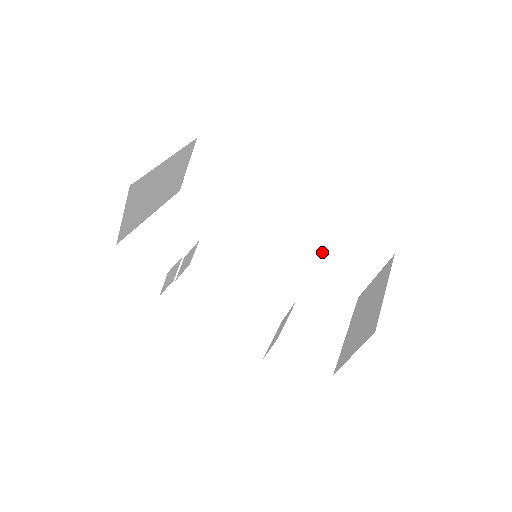
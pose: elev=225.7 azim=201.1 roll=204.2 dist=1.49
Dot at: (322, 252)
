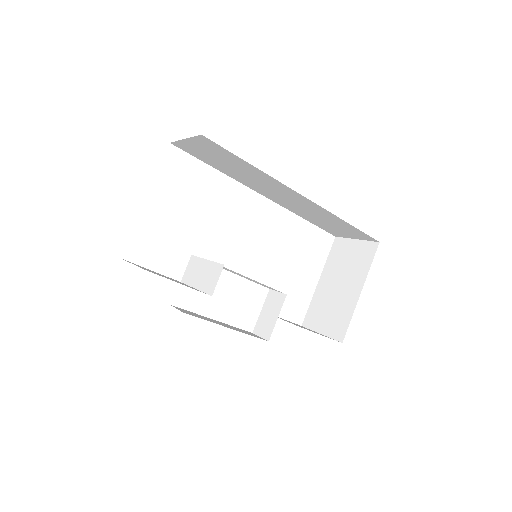
Dot at: (315, 217)
